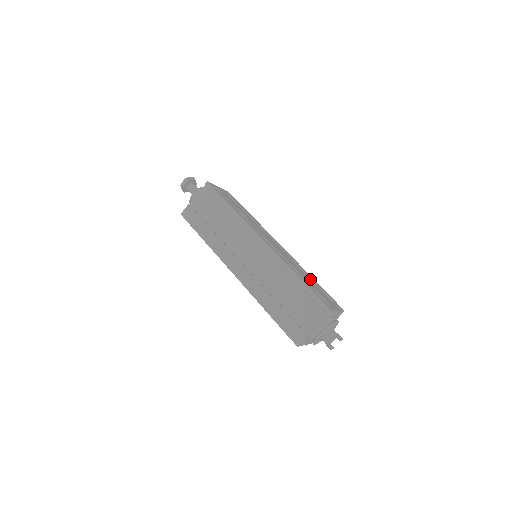
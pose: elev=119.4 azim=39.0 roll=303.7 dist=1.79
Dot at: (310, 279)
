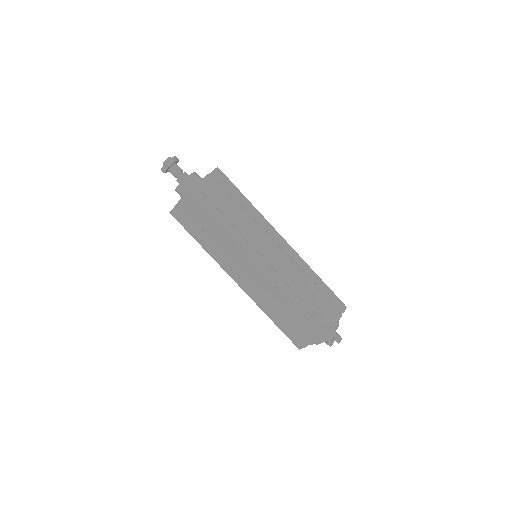
Dot at: (312, 284)
